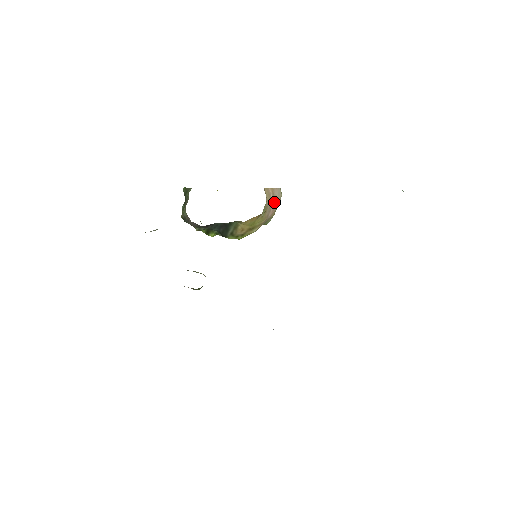
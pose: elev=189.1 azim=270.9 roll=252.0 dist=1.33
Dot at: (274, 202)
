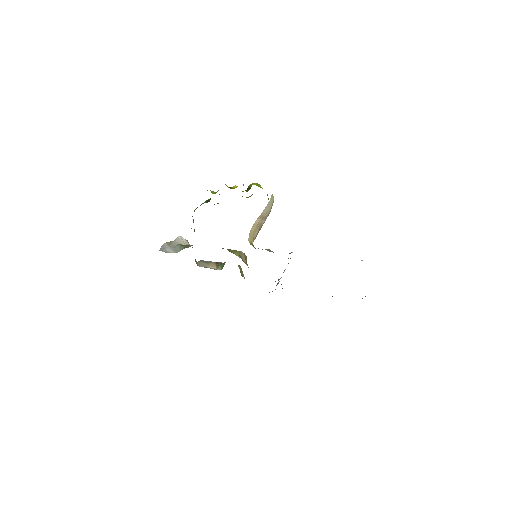
Dot at: (265, 217)
